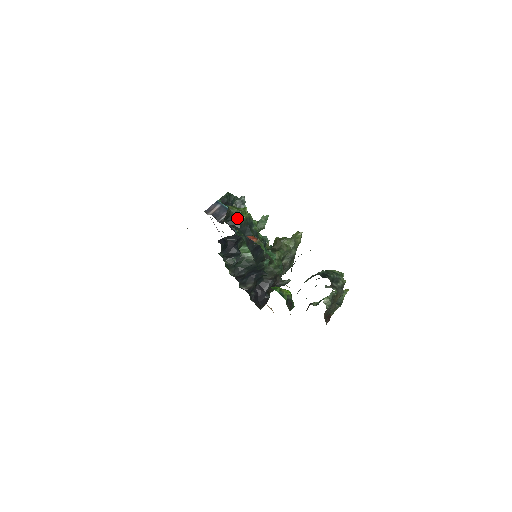
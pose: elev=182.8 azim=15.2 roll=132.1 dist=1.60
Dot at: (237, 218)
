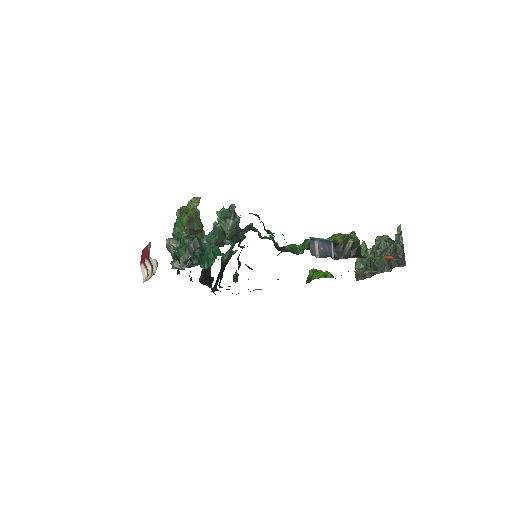
Dot at: (359, 246)
